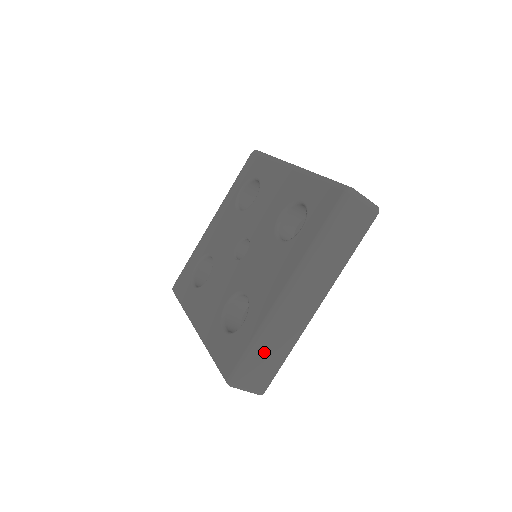
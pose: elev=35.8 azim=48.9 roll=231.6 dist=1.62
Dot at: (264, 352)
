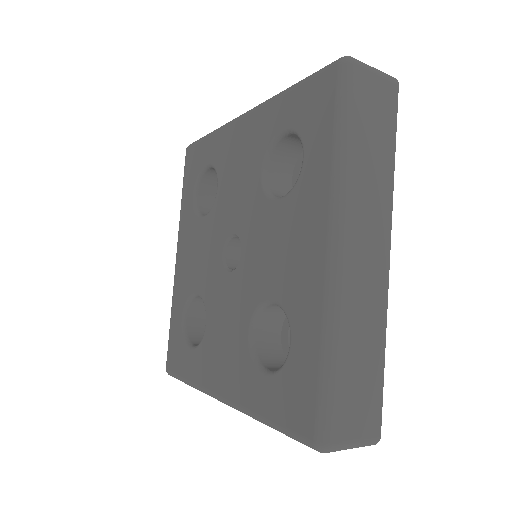
Dot at: occluded
